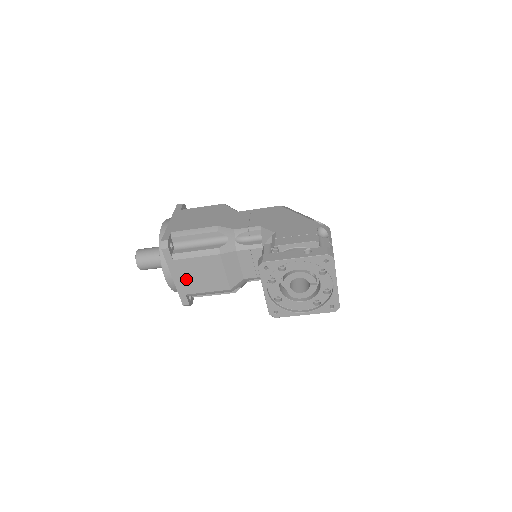
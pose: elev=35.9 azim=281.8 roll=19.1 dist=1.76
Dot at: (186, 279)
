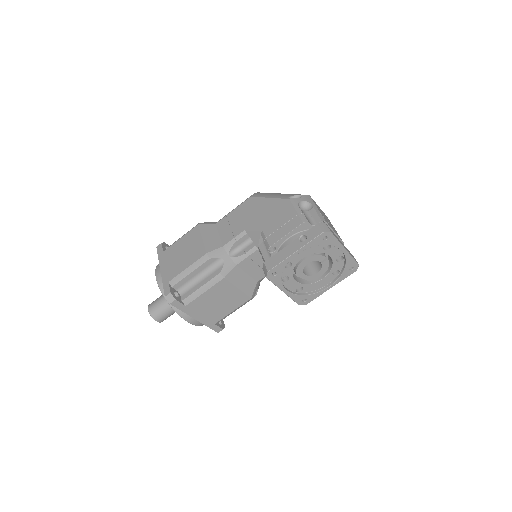
Dot at: (207, 313)
